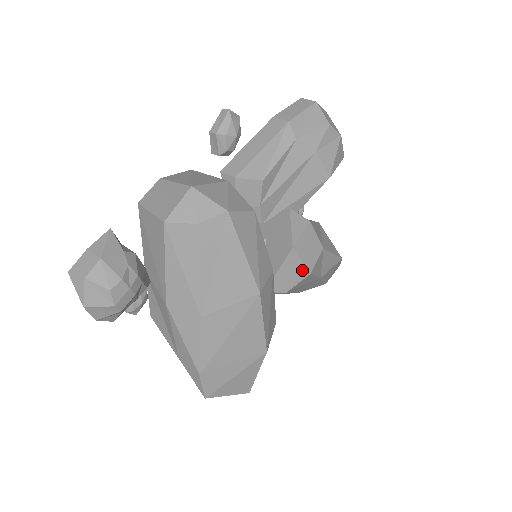
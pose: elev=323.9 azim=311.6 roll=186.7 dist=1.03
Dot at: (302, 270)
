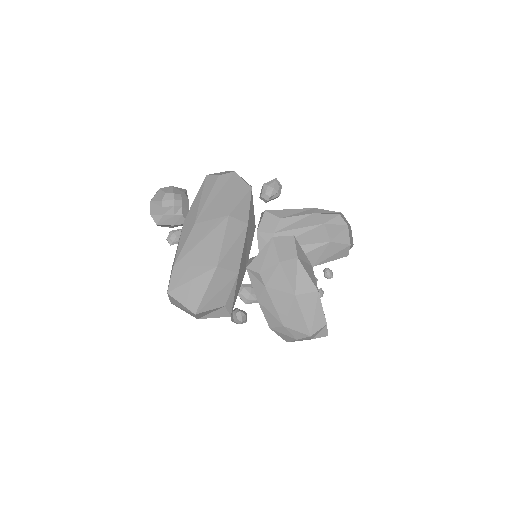
Dot at: (274, 257)
